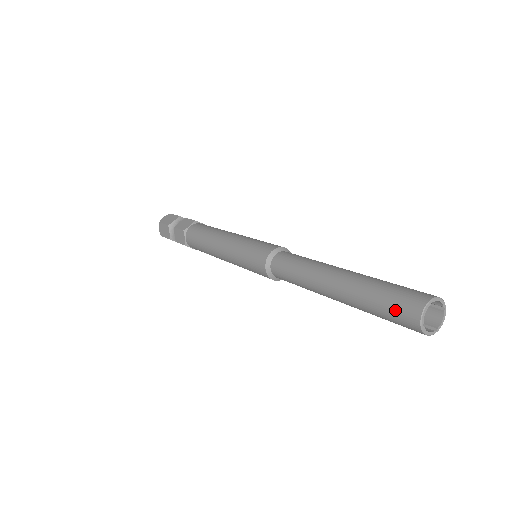
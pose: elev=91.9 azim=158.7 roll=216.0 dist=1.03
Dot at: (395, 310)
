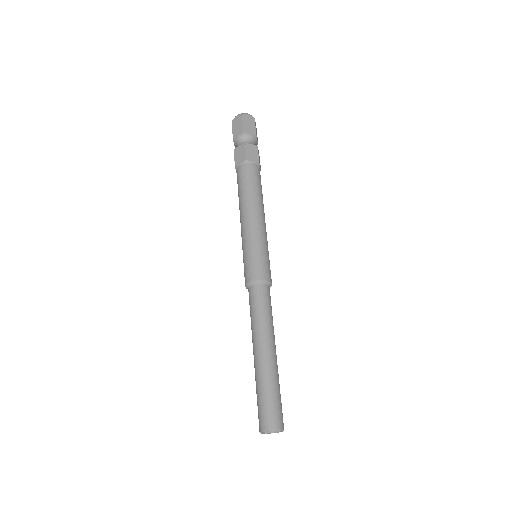
Dot at: (264, 411)
